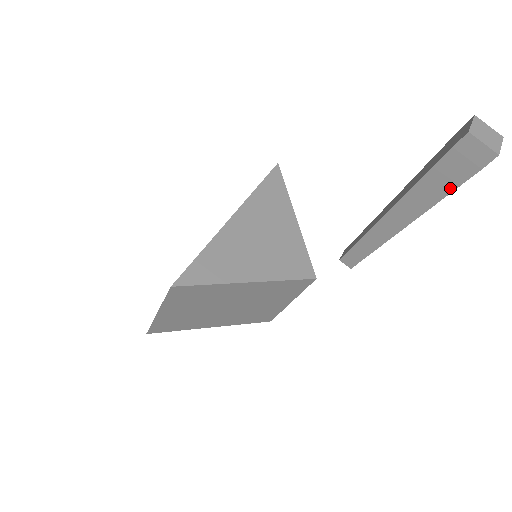
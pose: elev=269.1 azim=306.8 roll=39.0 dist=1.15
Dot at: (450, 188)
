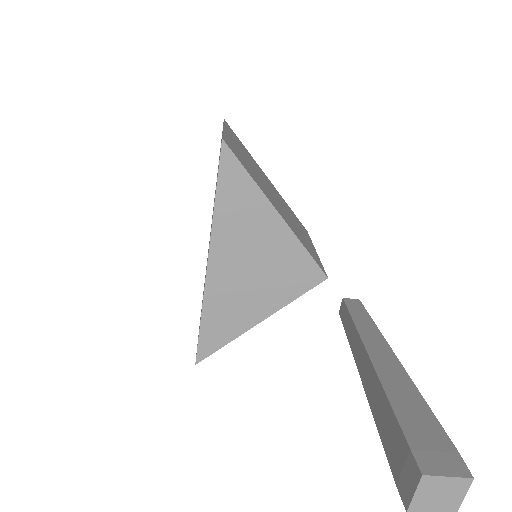
Dot at: occluded
